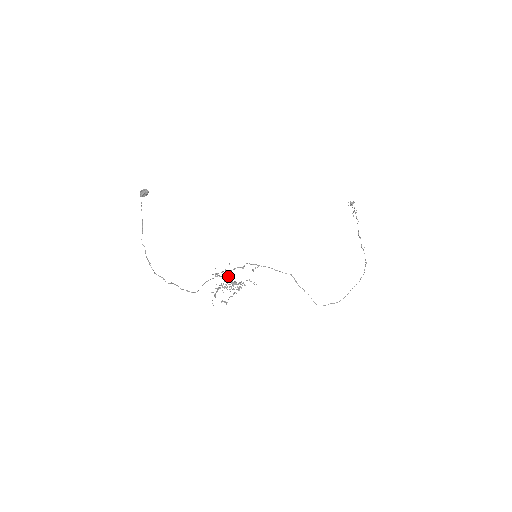
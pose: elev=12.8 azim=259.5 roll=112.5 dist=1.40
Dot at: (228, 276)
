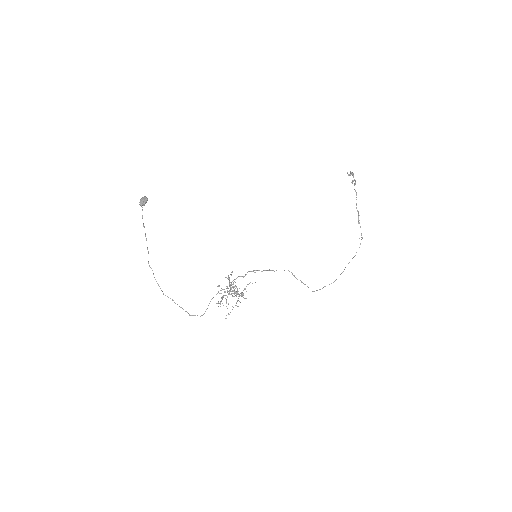
Dot at: occluded
